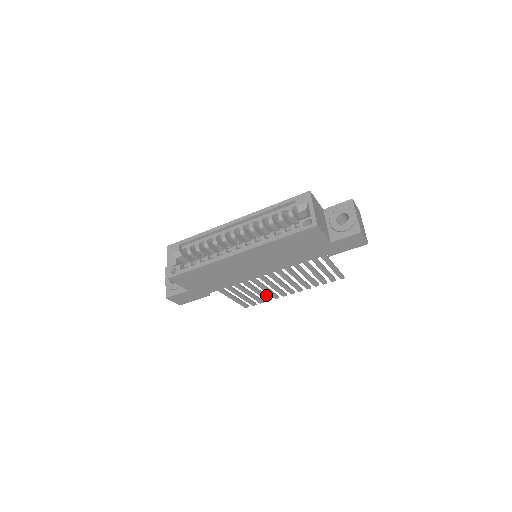
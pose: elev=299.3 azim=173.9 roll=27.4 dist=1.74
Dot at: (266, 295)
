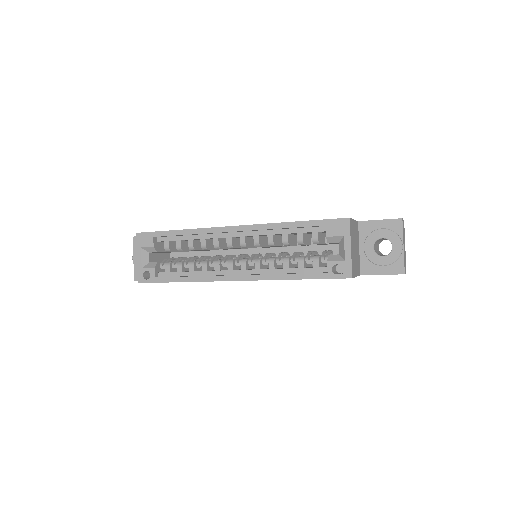
Dot at: occluded
